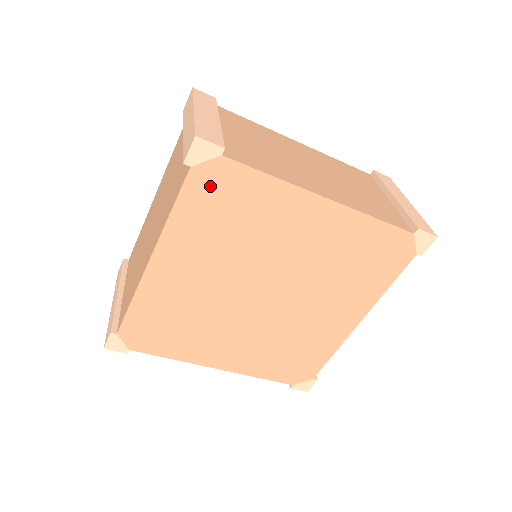
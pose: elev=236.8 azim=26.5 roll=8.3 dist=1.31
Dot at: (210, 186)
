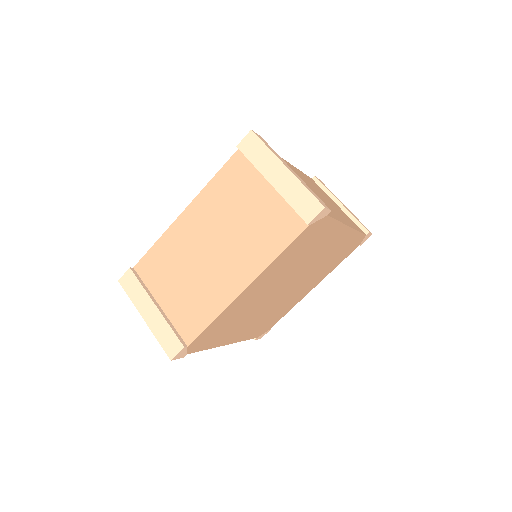
Dot at: (202, 343)
